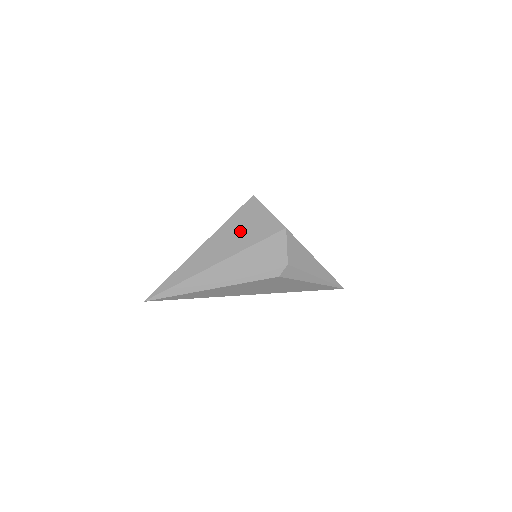
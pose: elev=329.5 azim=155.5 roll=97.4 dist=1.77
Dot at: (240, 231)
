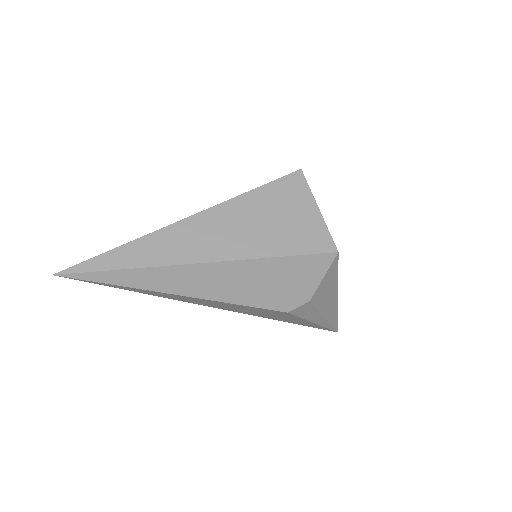
Dot at: (263, 222)
